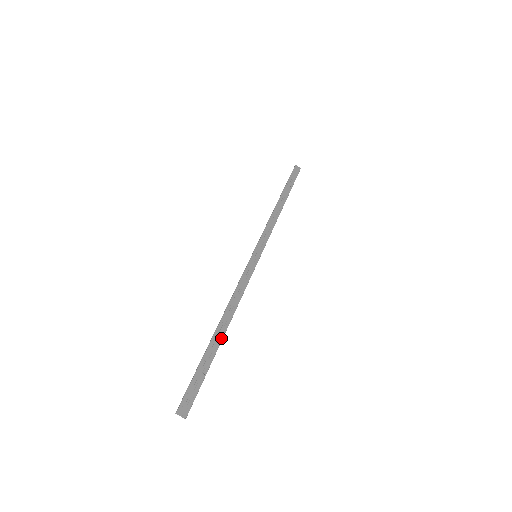
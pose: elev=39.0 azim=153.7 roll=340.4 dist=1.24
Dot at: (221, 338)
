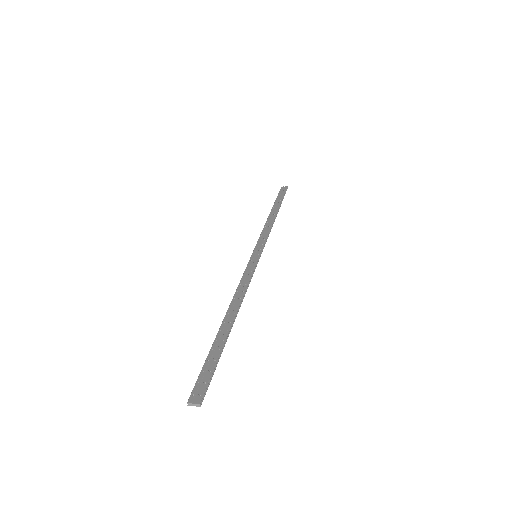
Dot at: (229, 326)
